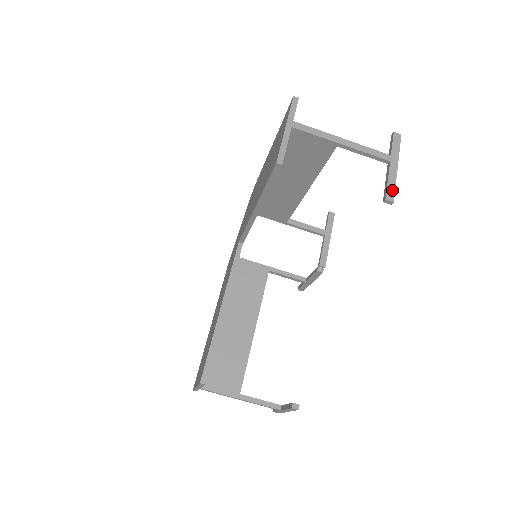
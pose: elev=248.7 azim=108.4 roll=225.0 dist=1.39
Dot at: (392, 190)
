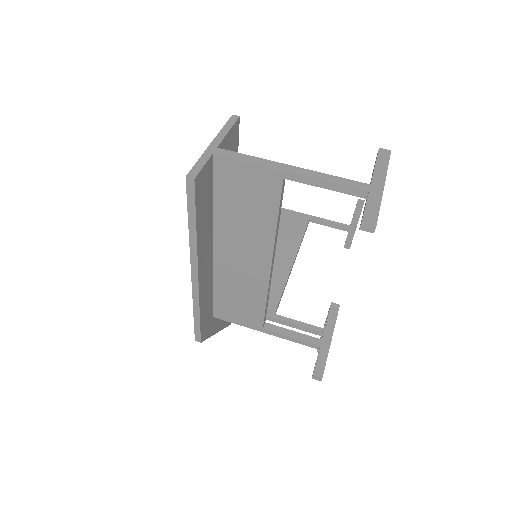
Dot at: (360, 208)
